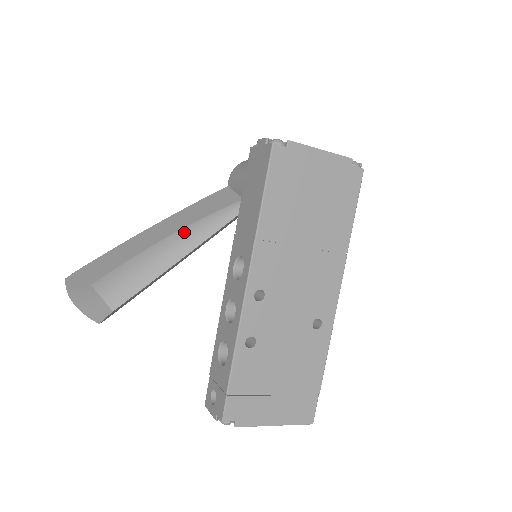
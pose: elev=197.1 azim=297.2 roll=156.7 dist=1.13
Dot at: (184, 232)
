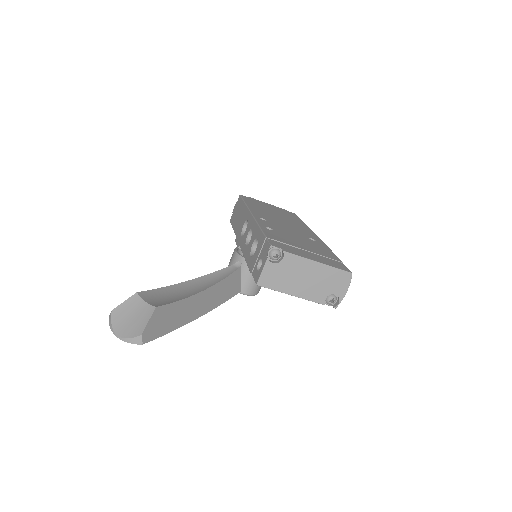
Dot at: (201, 280)
